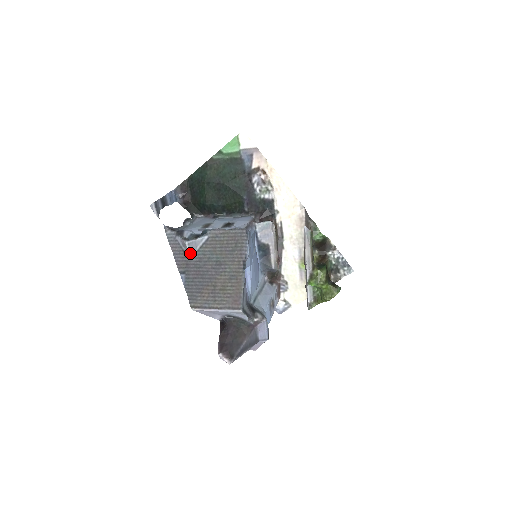
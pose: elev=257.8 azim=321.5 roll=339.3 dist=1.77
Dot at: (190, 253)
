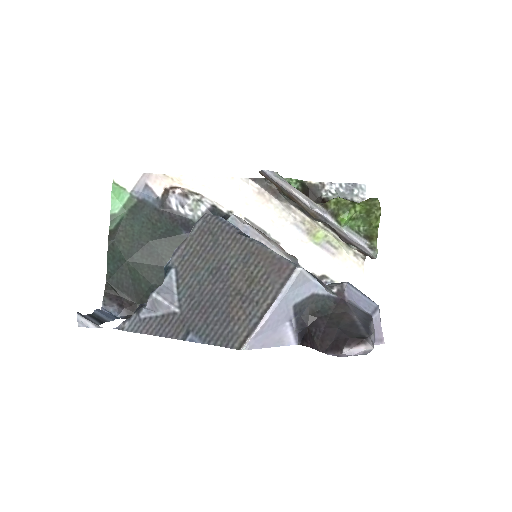
Dot at: (172, 305)
